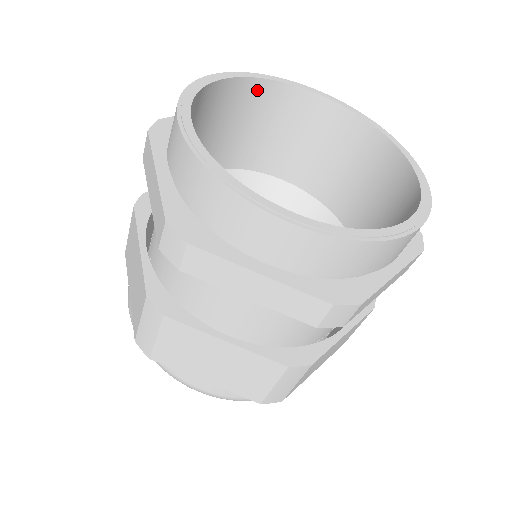
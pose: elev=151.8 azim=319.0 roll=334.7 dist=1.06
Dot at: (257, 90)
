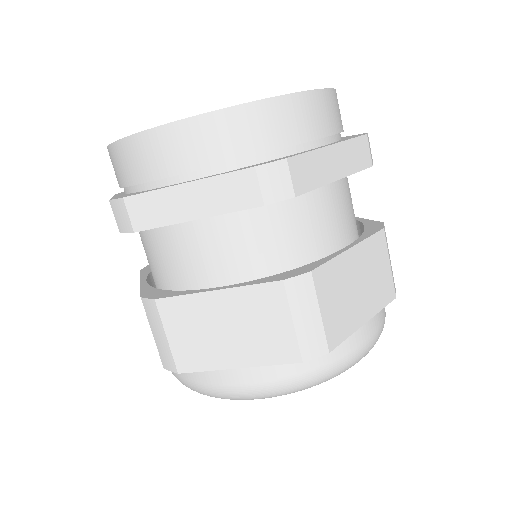
Dot at: occluded
